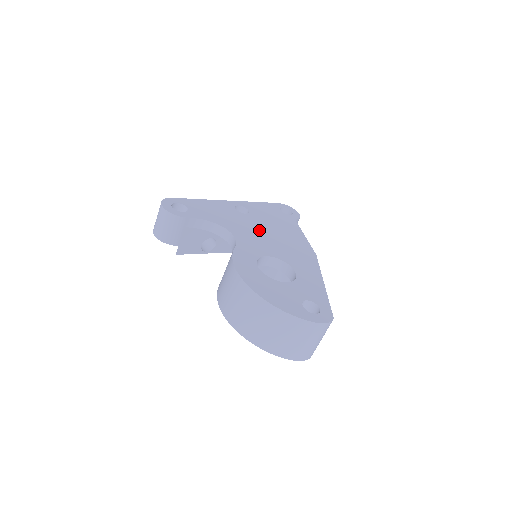
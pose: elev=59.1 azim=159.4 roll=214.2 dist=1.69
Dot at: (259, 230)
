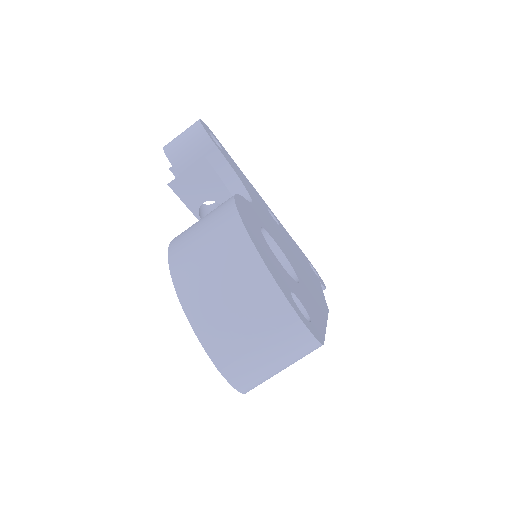
Dot at: (281, 235)
